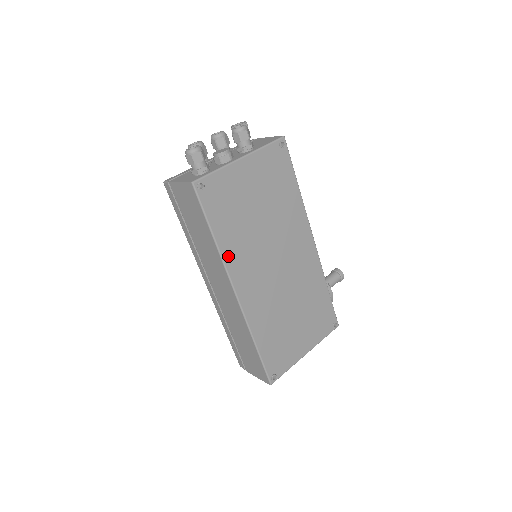
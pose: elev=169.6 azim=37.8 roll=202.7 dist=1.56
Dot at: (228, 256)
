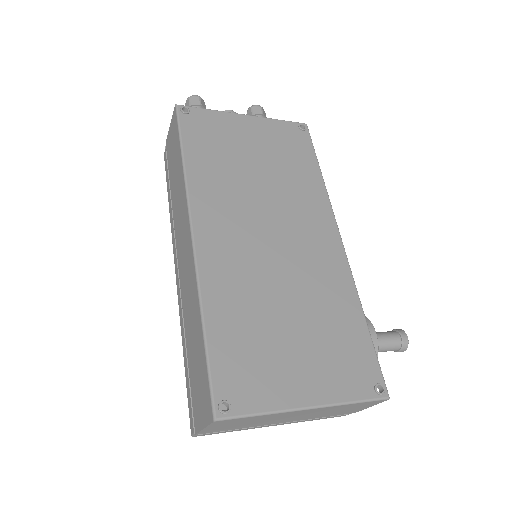
Dot at: (196, 185)
